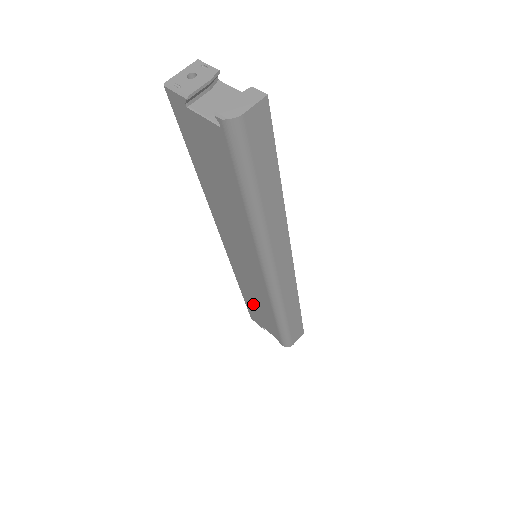
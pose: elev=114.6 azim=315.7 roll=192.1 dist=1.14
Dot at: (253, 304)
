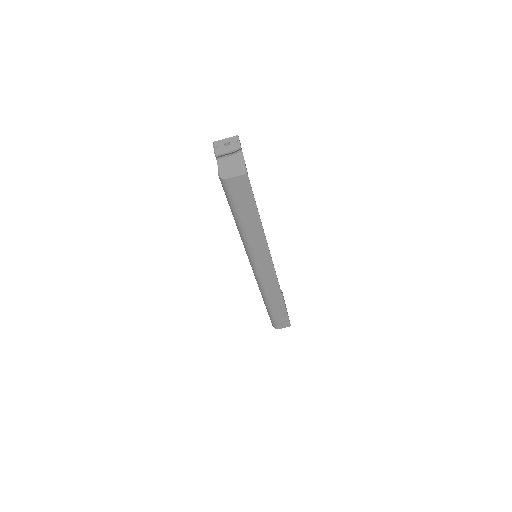
Dot at: occluded
